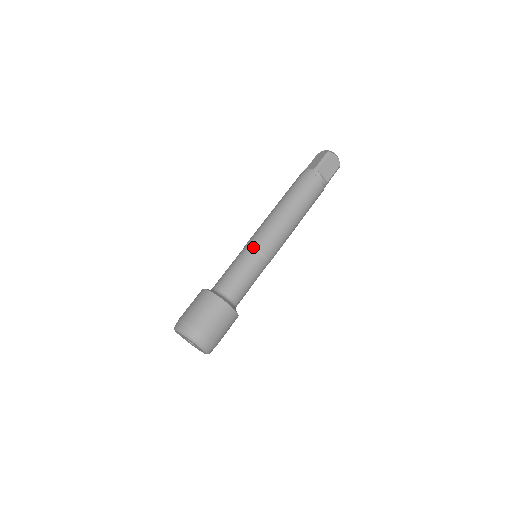
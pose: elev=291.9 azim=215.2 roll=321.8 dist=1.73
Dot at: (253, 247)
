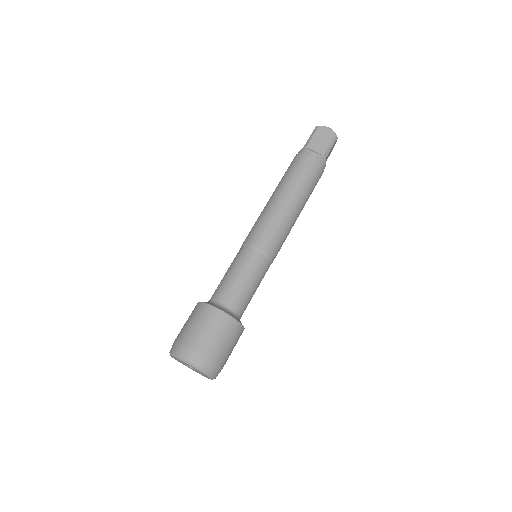
Dot at: (267, 255)
